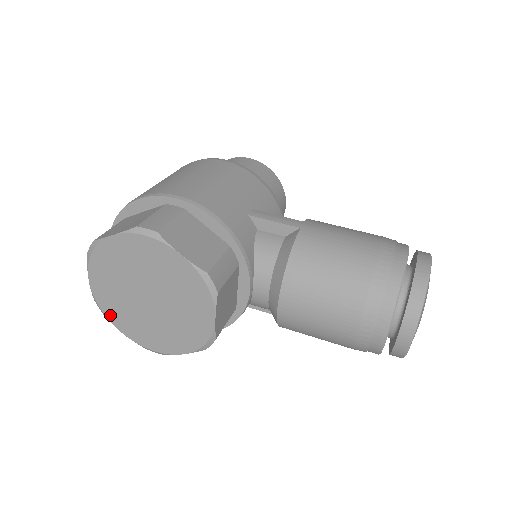
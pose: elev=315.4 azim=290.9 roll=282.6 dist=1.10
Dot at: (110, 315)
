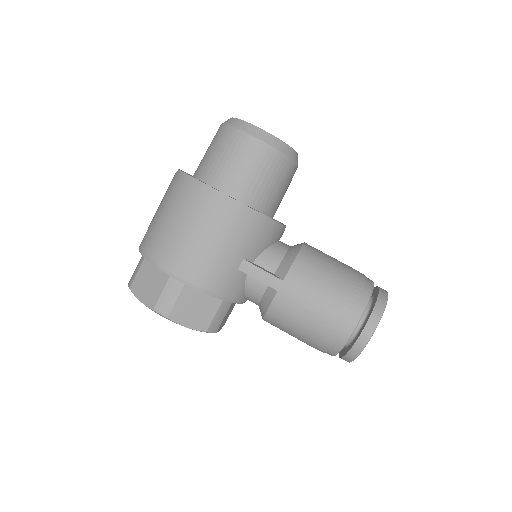
Dot at: occluded
